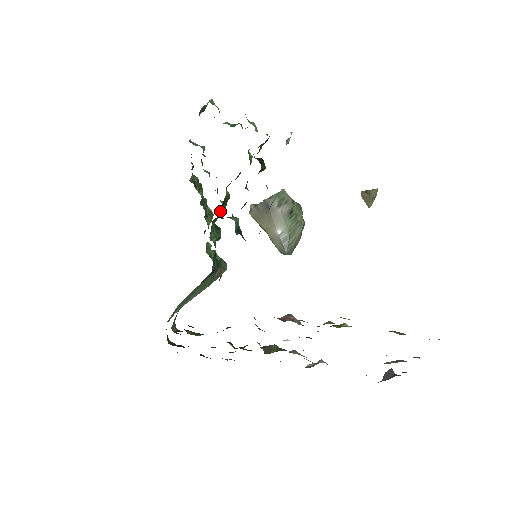
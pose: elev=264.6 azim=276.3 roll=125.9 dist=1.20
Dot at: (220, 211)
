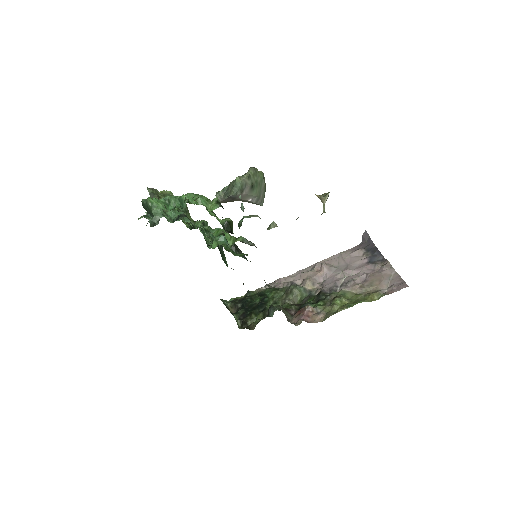
Dot at: occluded
